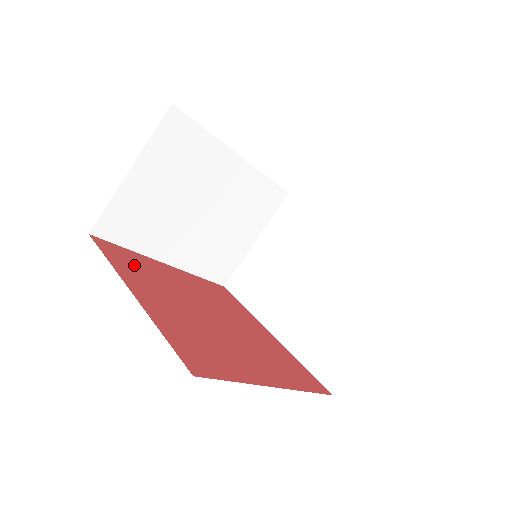
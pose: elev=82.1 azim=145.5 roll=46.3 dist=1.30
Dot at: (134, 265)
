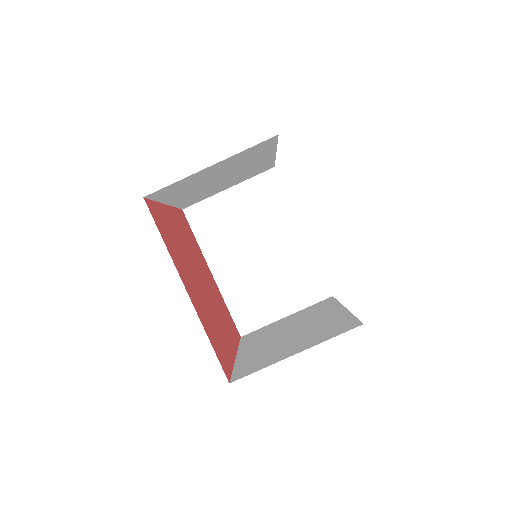
Dot at: occluded
